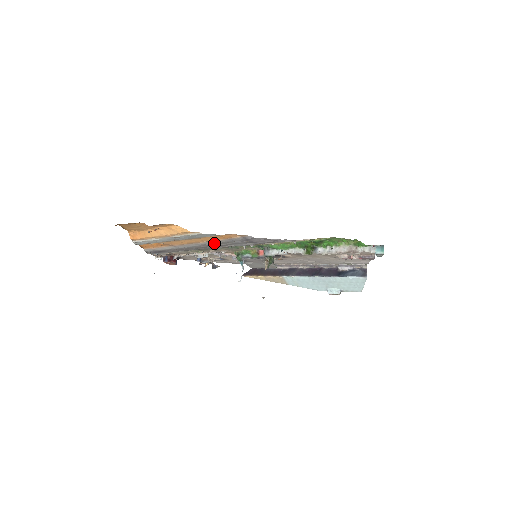
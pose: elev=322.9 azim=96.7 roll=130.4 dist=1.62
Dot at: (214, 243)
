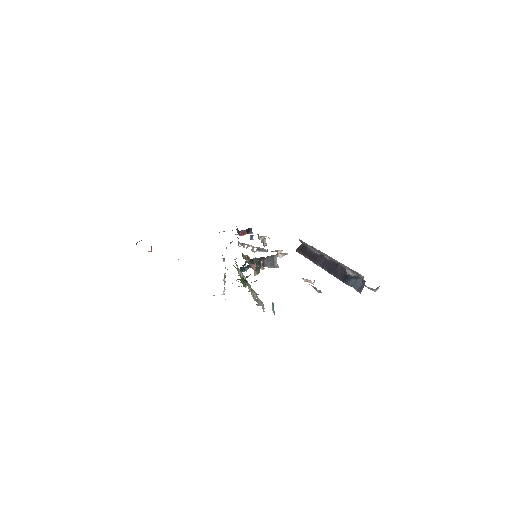
Dot at: occluded
